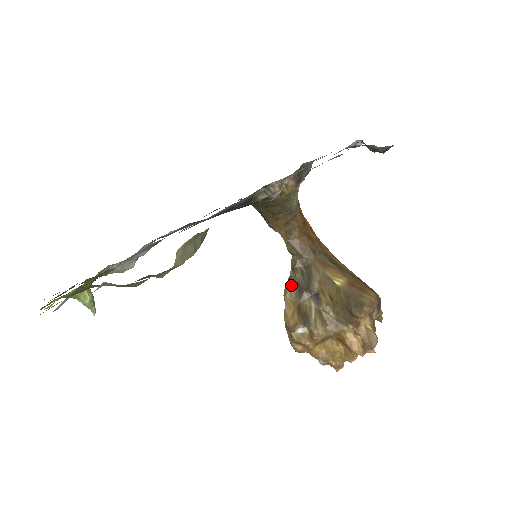
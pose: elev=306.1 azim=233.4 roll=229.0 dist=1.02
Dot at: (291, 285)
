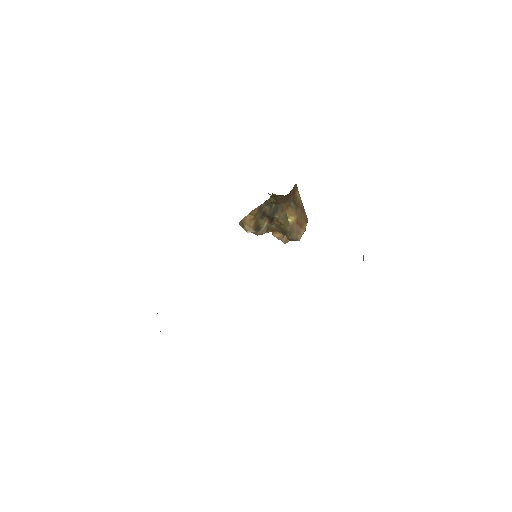
Dot at: (259, 210)
